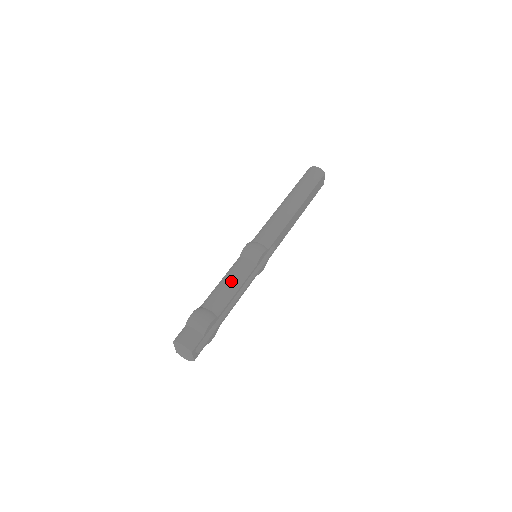
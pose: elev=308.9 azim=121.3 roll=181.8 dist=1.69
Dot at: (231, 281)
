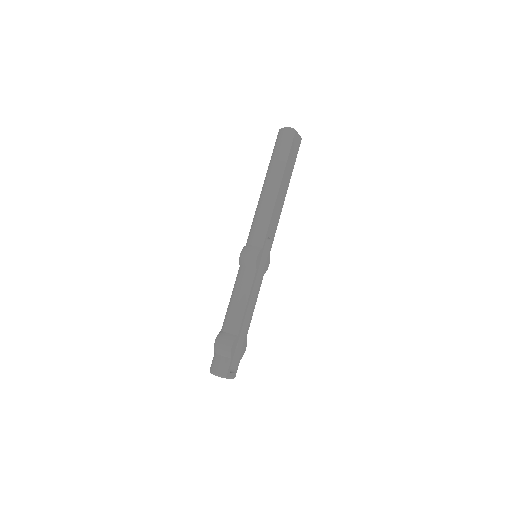
Dot at: (238, 297)
